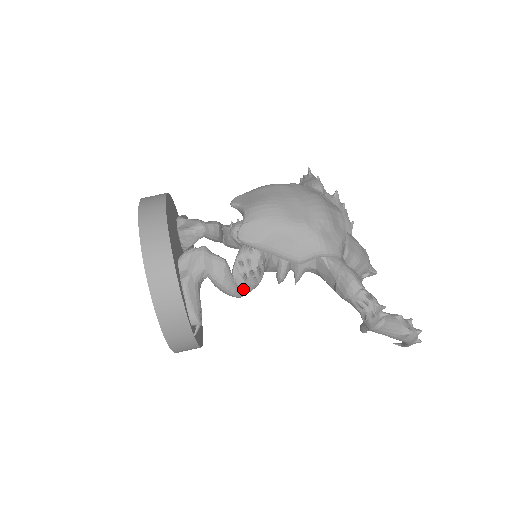
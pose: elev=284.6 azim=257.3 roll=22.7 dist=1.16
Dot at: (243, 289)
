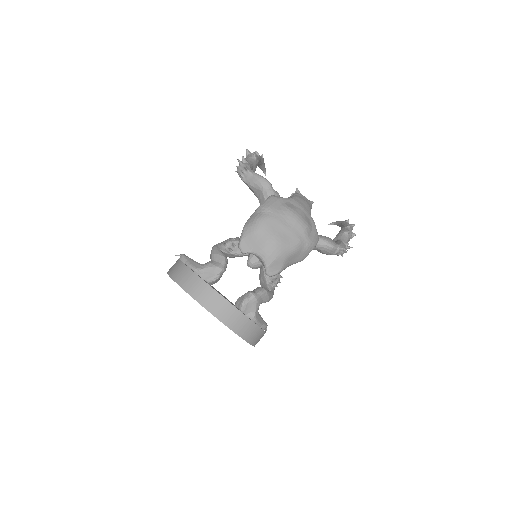
Dot at: (274, 289)
